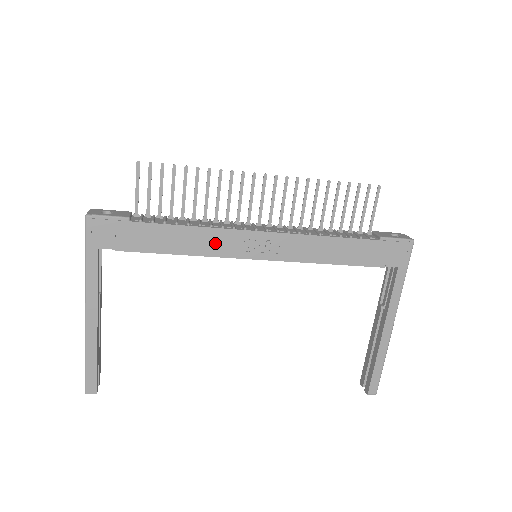
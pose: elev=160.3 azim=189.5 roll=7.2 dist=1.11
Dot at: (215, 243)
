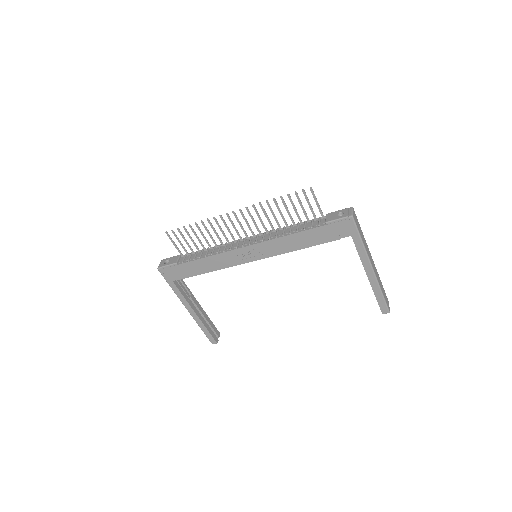
Dot at: (225, 261)
